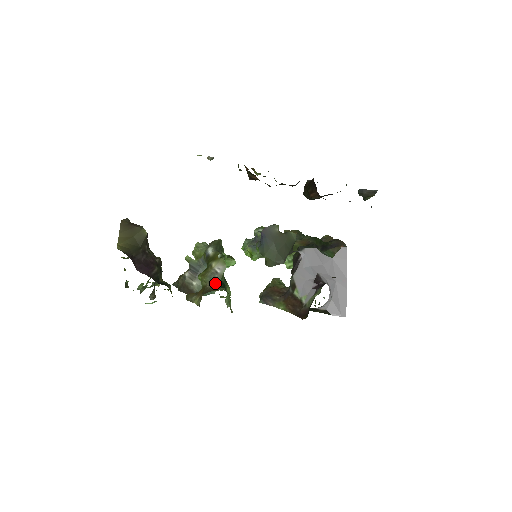
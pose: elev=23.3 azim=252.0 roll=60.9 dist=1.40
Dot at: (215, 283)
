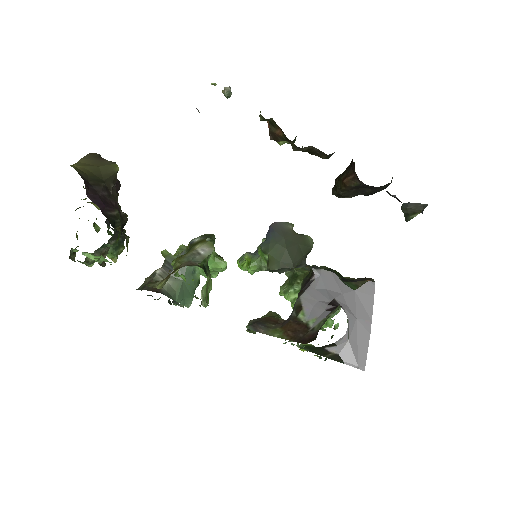
Dot at: (193, 263)
